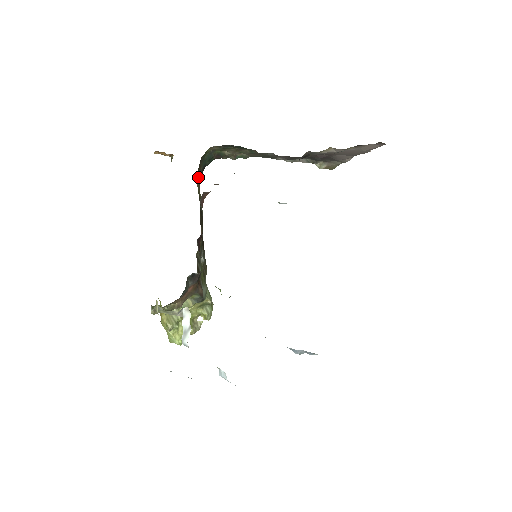
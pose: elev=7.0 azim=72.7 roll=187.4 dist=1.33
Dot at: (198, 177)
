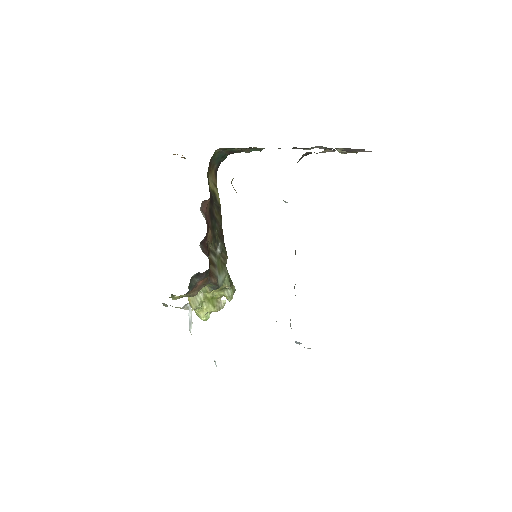
Dot at: (212, 175)
